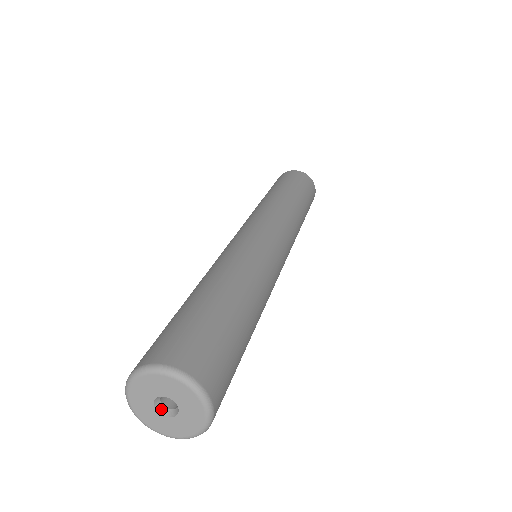
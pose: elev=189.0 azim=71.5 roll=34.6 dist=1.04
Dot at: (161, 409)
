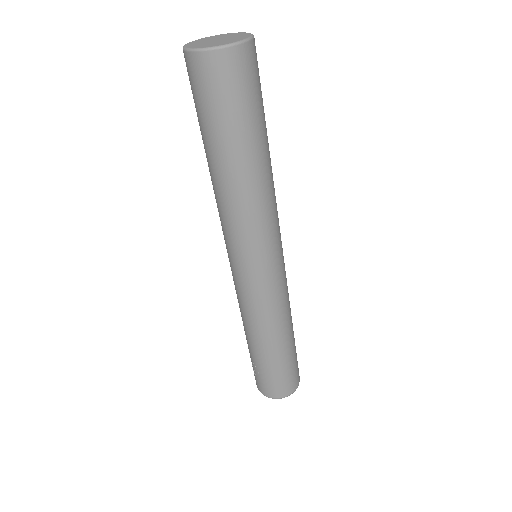
Dot at: occluded
